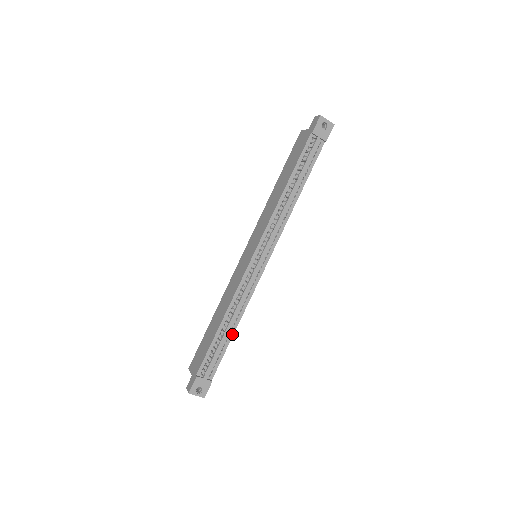
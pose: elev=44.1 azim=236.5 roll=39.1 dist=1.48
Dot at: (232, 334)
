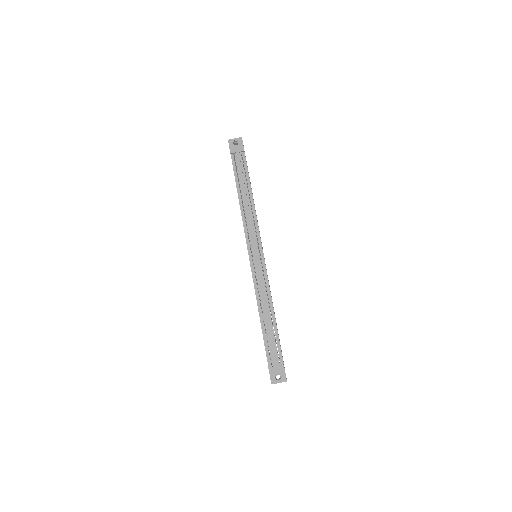
Dot at: (274, 320)
